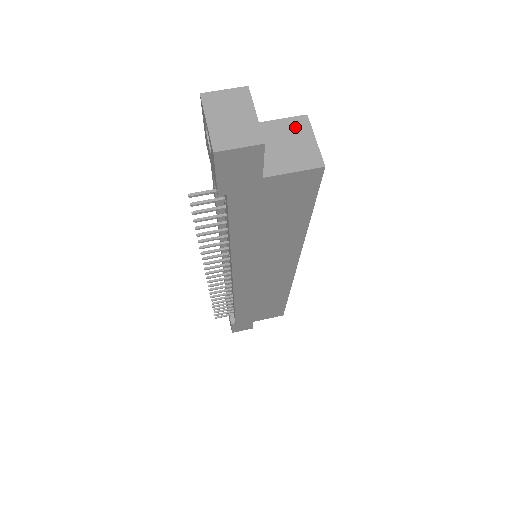
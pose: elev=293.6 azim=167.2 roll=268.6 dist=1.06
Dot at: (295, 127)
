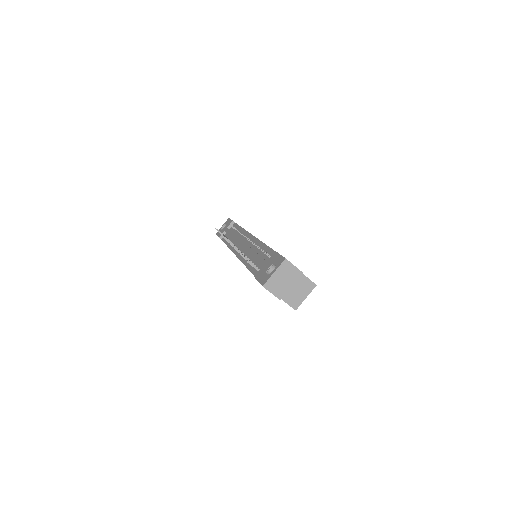
Dot at: (307, 285)
